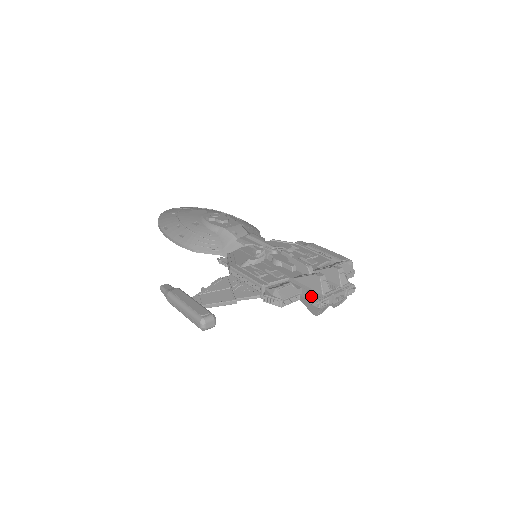
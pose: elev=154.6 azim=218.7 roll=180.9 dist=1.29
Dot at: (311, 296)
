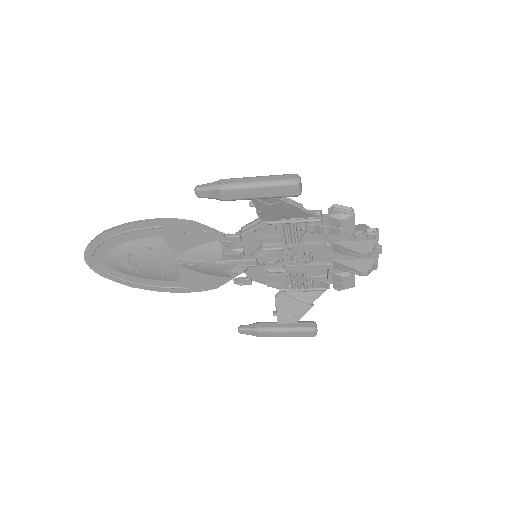
Dot at: (366, 228)
